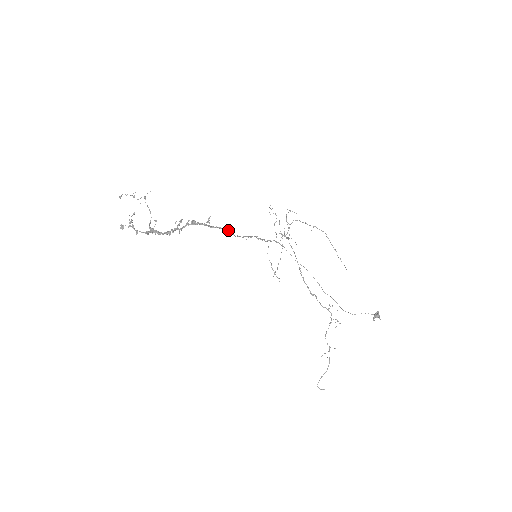
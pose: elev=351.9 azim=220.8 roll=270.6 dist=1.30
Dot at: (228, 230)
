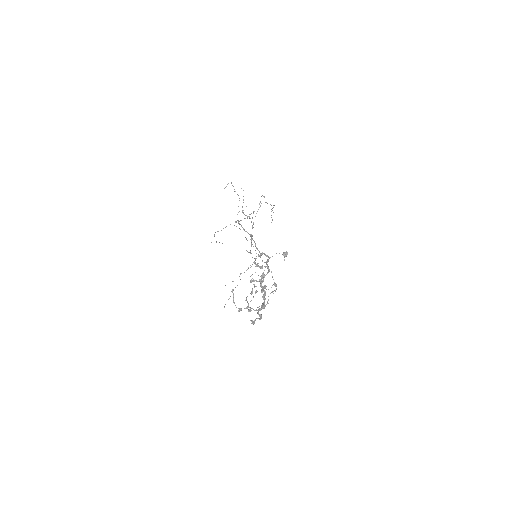
Dot at: occluded
